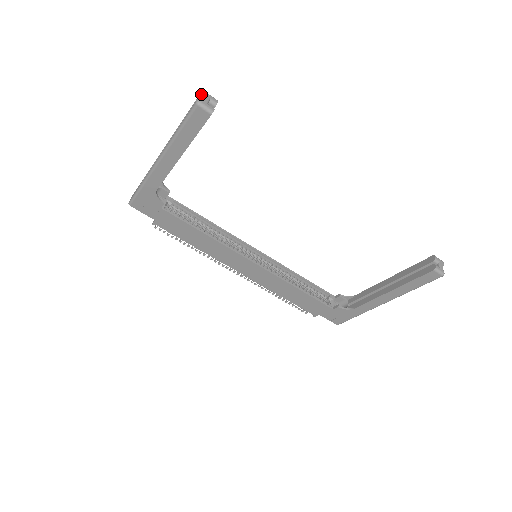
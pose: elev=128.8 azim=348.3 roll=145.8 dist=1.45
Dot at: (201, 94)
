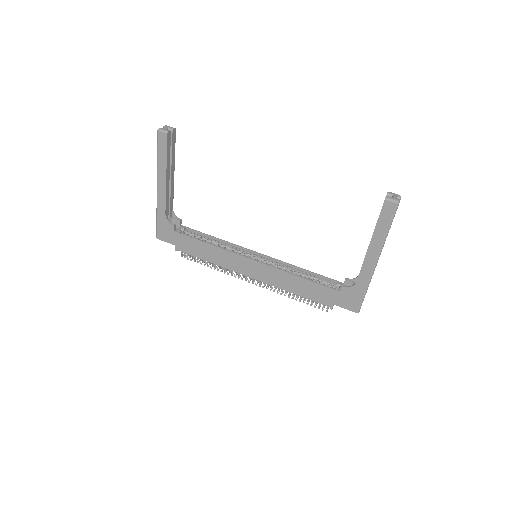
Dot at: (163, 127)
